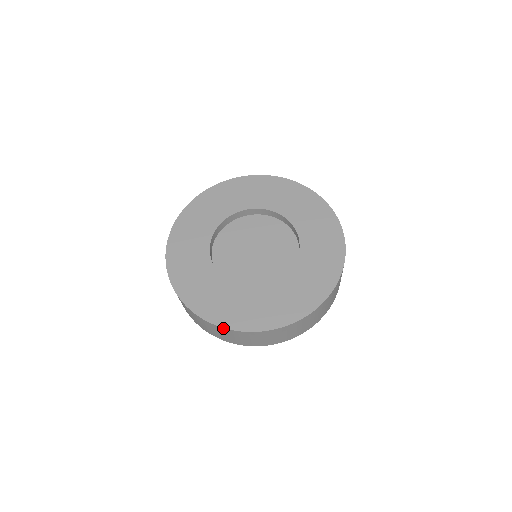
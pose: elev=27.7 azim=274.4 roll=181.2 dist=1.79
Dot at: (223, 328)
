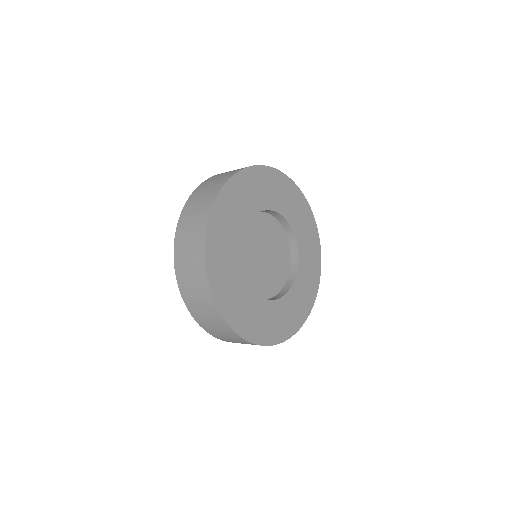
Dot at: occluded
